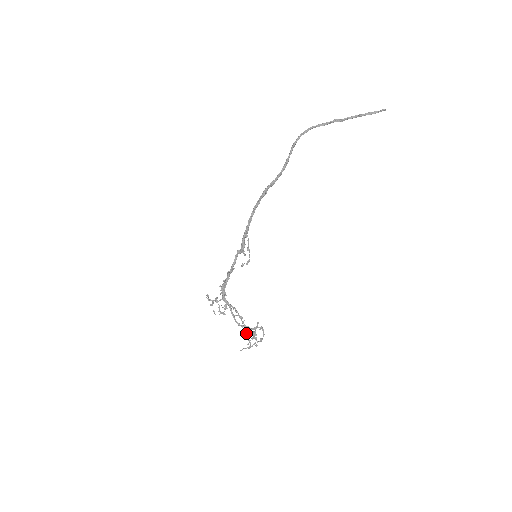
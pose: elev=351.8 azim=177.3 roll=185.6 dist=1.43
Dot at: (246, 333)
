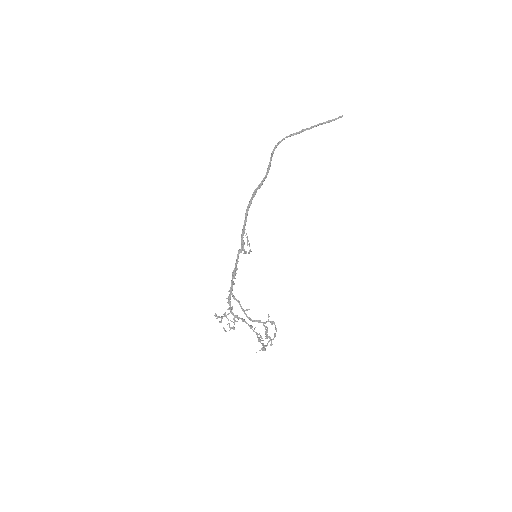
Dot at: (259, 339)
